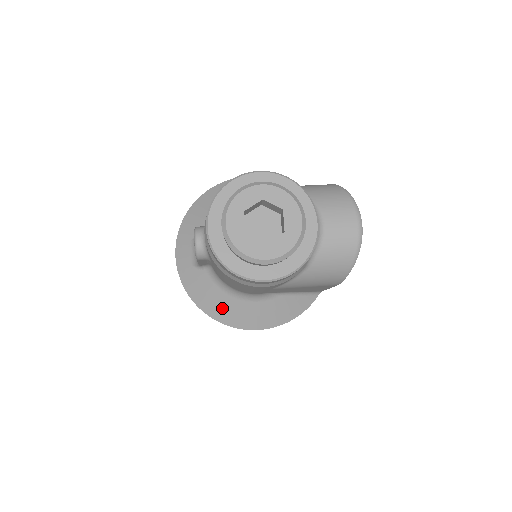
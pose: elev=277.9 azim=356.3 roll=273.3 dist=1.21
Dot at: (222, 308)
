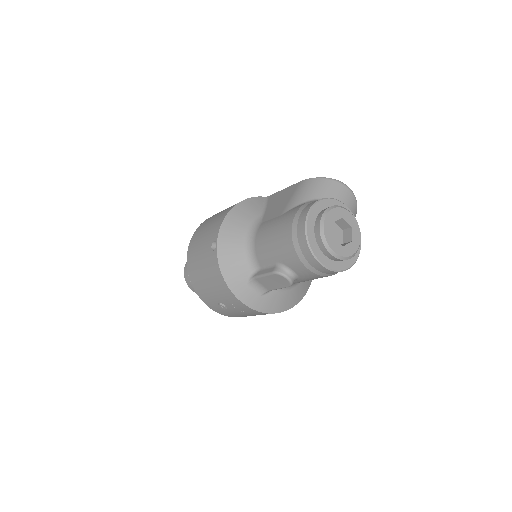
Dot at: (291, 299)
